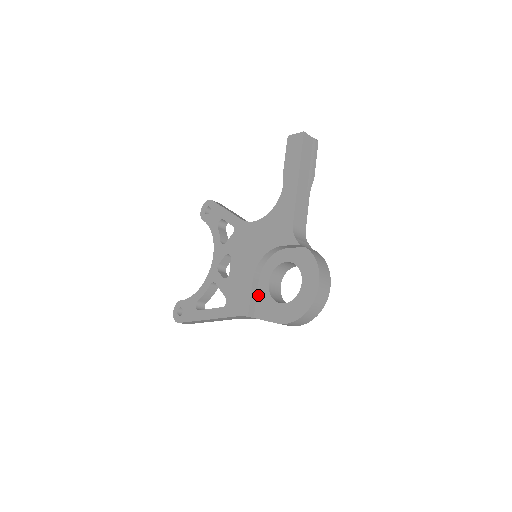
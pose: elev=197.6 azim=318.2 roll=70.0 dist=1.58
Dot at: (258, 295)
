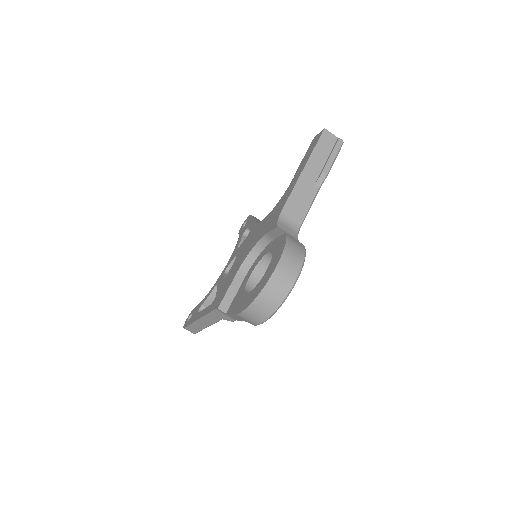
Dot at: (238, 290)
